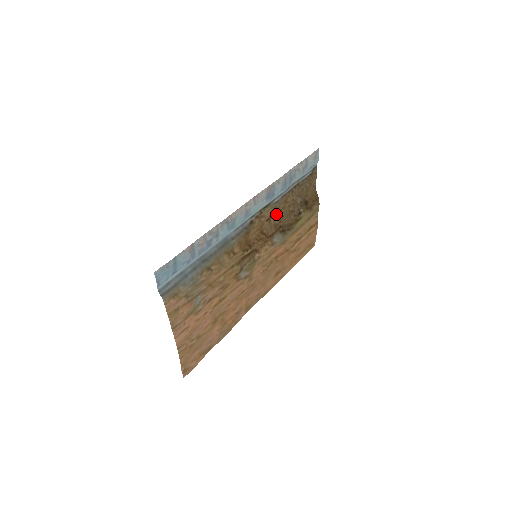
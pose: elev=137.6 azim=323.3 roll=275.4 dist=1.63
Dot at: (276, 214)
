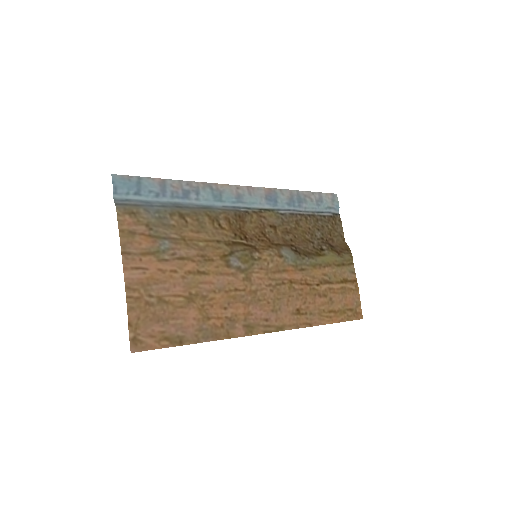
Dot at: (285, 229)
